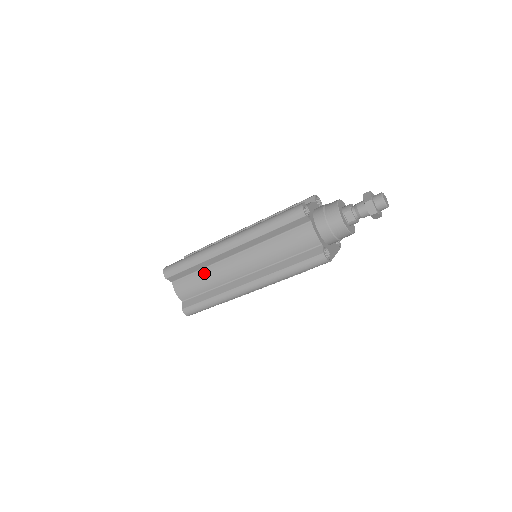
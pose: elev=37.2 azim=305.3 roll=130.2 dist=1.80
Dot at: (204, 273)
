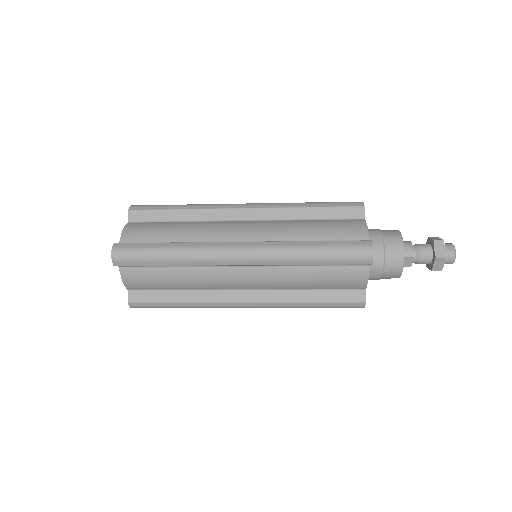
Dot at: (182, 273)
